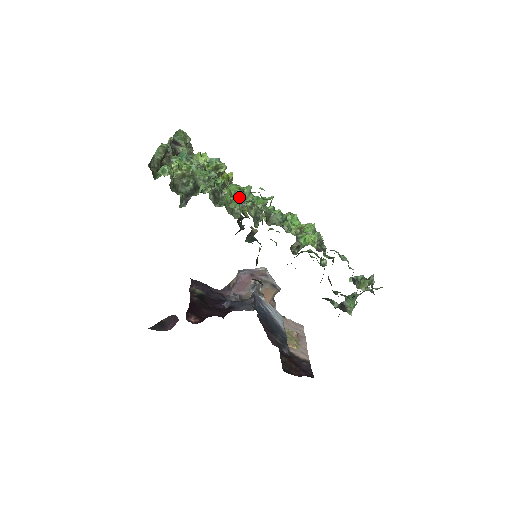
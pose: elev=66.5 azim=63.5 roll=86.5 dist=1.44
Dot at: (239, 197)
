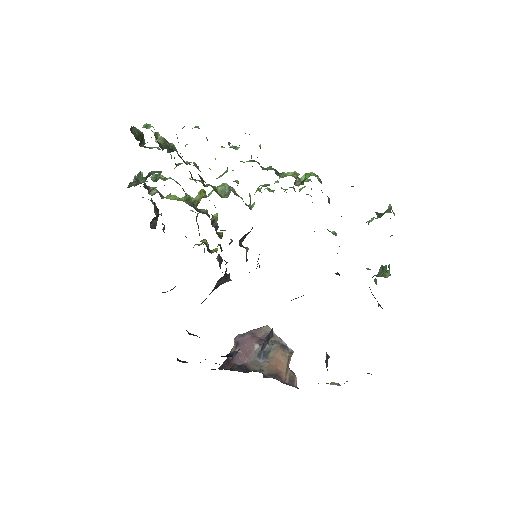
Dot at: (223, 185)
